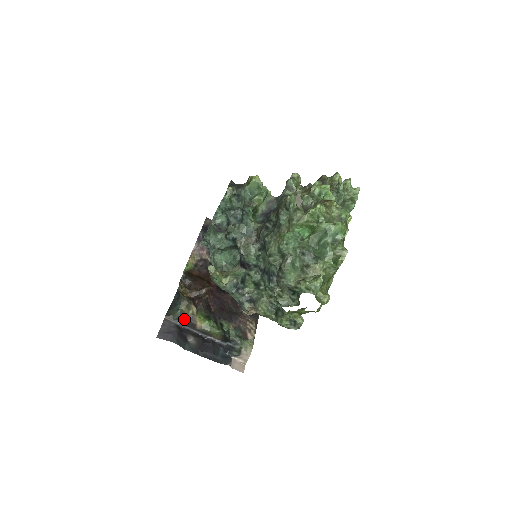
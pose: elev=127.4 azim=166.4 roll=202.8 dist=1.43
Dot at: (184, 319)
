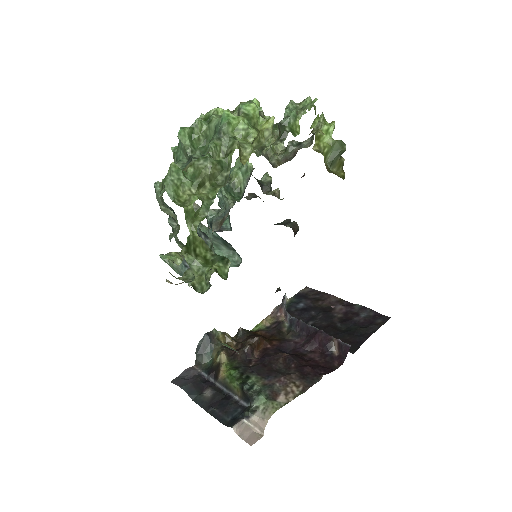
Dot at: (211, 369)
